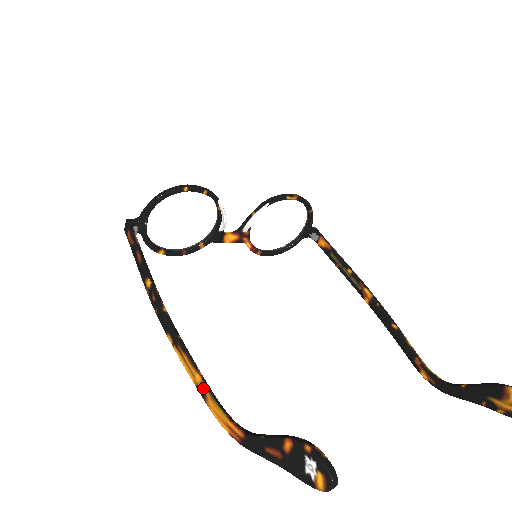
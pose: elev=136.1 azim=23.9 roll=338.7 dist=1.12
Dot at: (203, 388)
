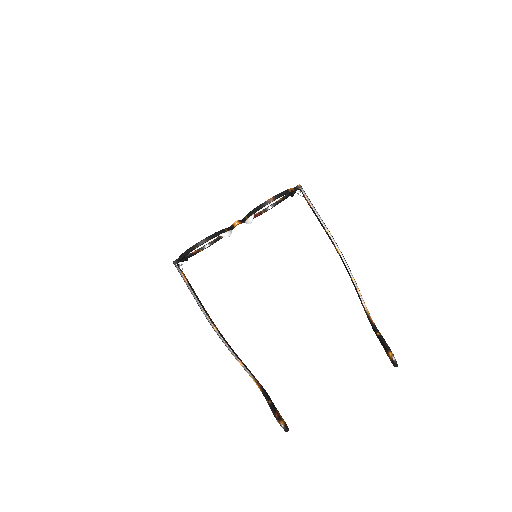
Dot at: occluded
